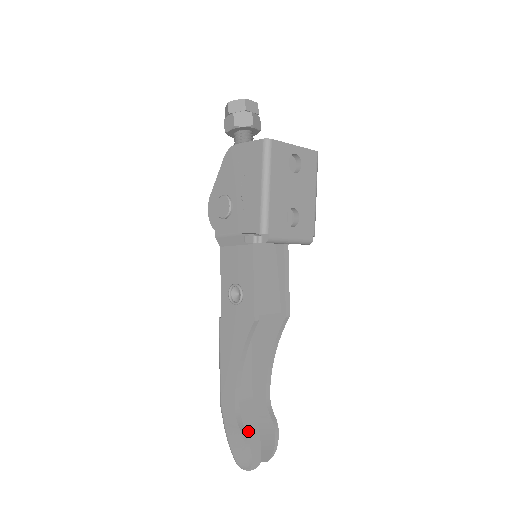
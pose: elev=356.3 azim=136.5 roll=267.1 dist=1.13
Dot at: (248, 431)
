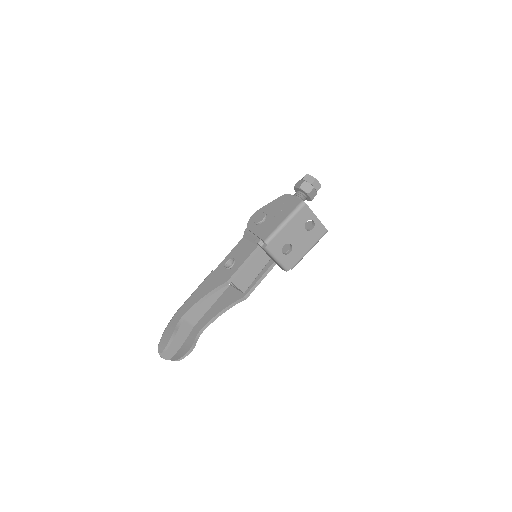
Dot at: (177, 339)
